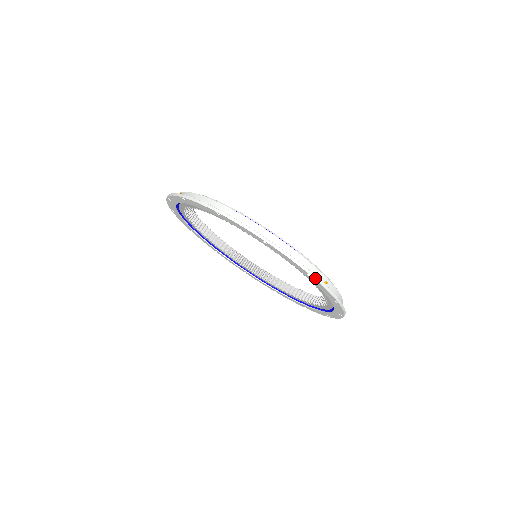
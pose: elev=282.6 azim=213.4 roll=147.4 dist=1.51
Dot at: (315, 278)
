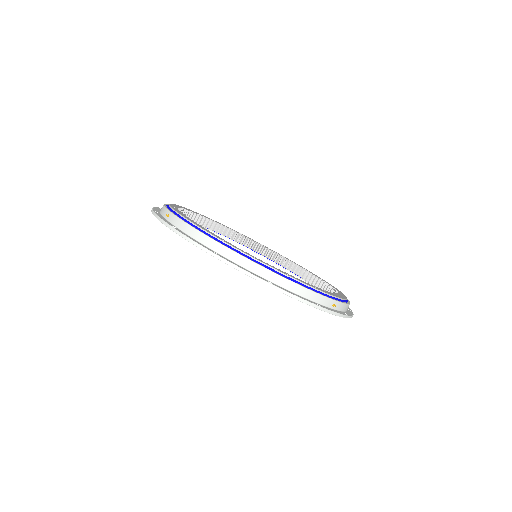
Dot at: (323, 310)
